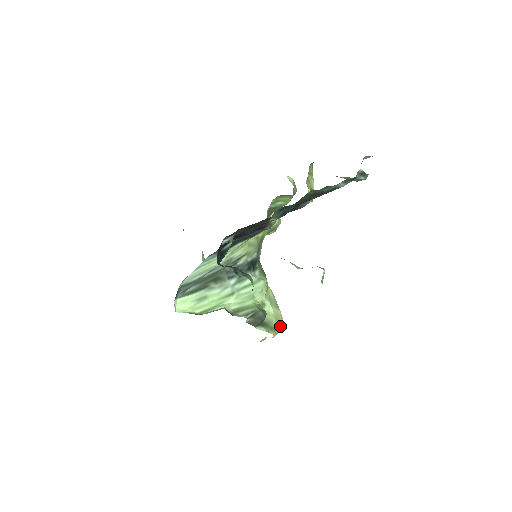
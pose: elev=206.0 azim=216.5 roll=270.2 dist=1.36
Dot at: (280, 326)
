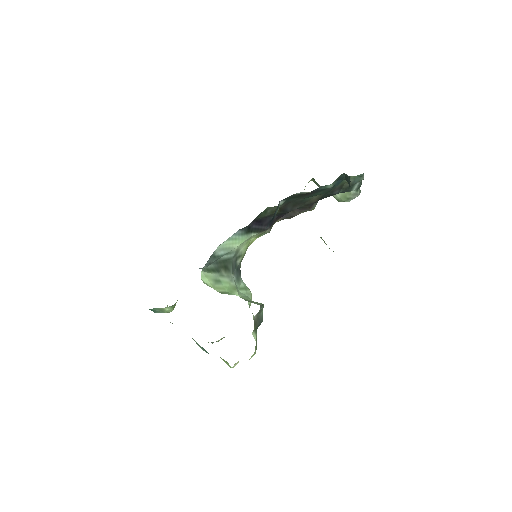
Dot at: occluded
